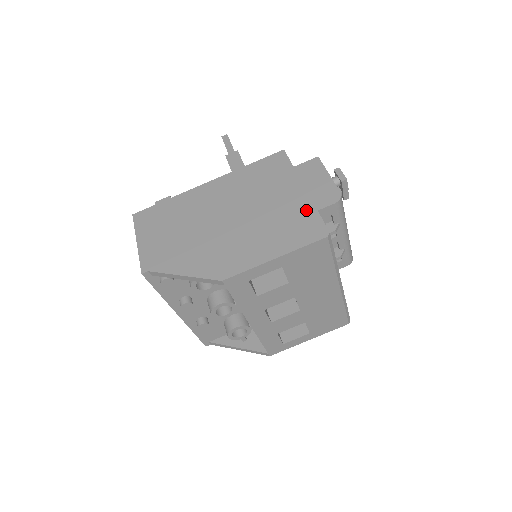
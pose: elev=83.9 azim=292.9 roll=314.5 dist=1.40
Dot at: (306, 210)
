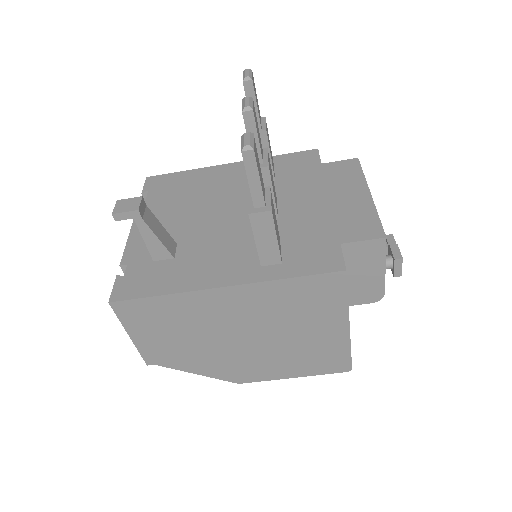
Dot at: (340, 348)
